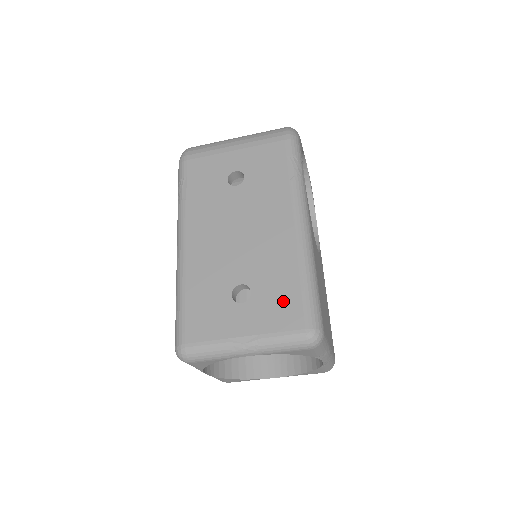
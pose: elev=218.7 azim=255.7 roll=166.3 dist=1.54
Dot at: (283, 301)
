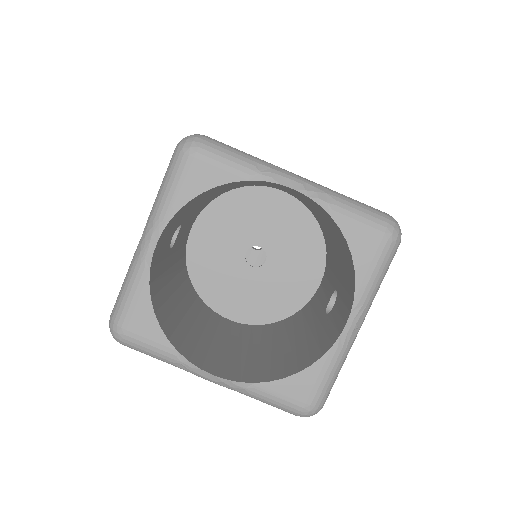
Dot at: occluded
